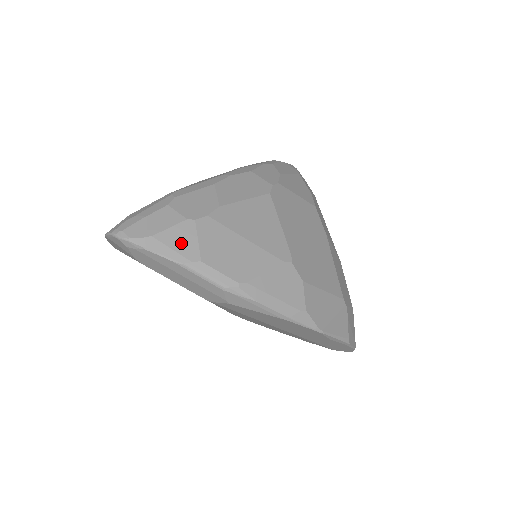
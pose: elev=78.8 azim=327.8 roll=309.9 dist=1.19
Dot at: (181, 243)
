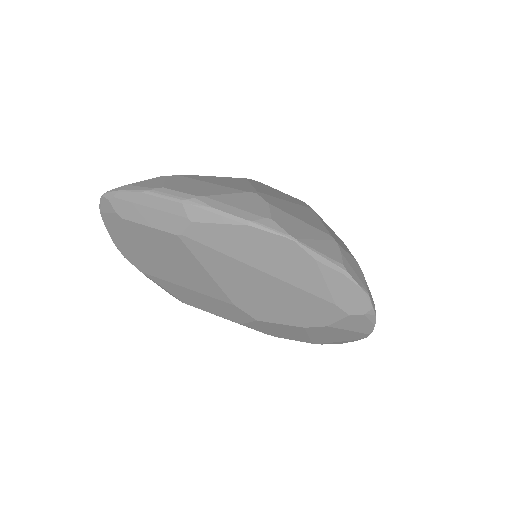
Dot at: (150, 184)
